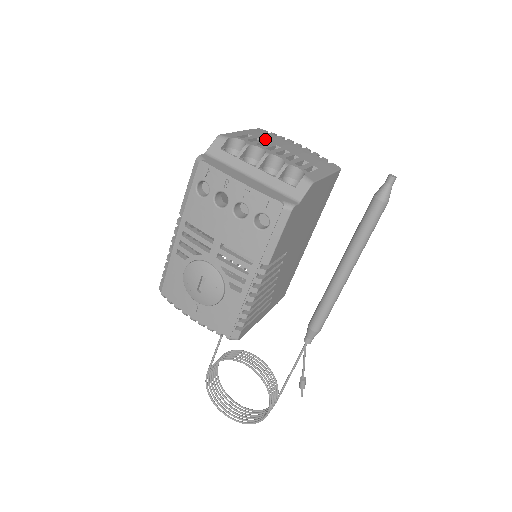
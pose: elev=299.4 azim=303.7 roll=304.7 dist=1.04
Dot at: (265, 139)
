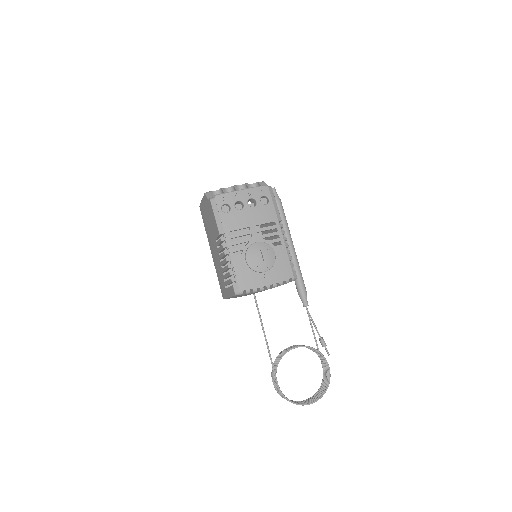
Dot at: occluded
